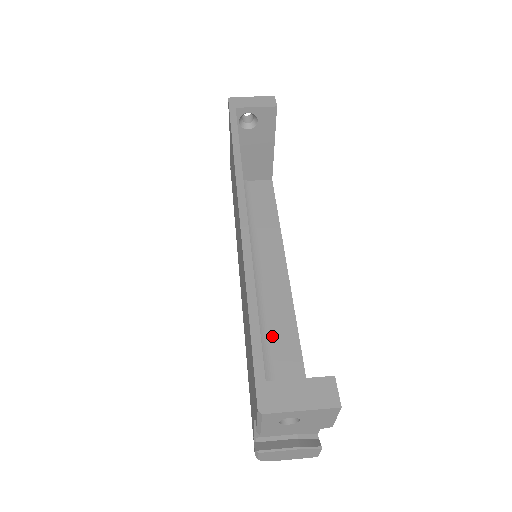
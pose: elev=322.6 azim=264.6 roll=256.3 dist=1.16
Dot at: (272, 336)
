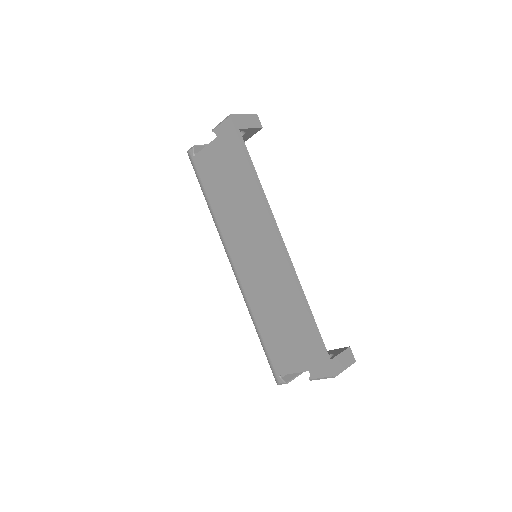
Dot at: occluded
